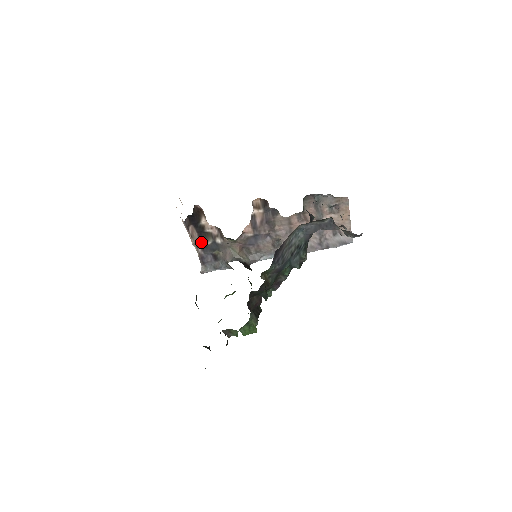
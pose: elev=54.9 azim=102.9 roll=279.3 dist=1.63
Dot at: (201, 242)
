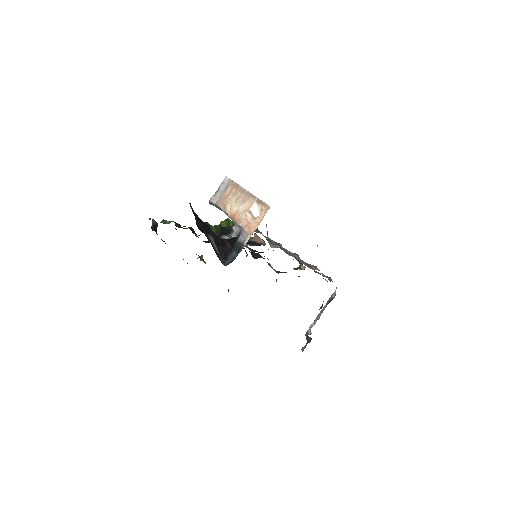
Dot at: occluded
